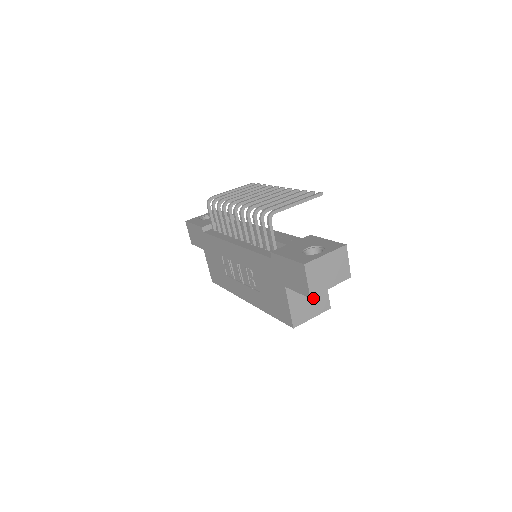
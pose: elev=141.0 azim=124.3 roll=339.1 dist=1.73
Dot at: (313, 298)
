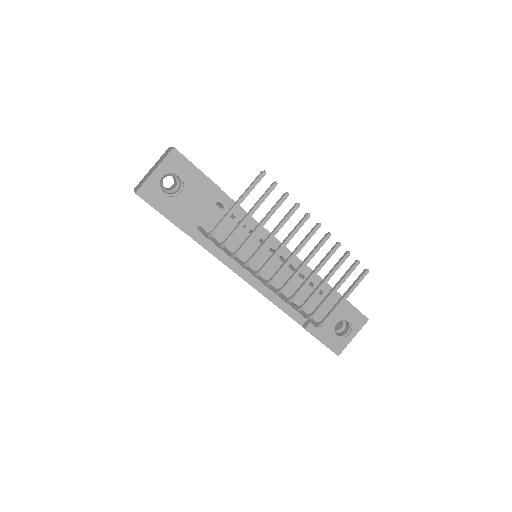
Dot at: occluded
